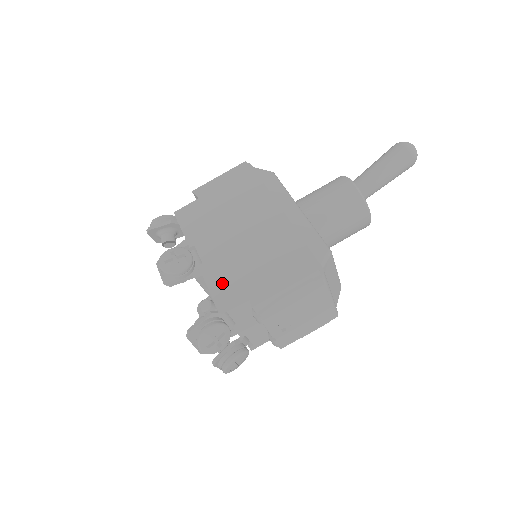
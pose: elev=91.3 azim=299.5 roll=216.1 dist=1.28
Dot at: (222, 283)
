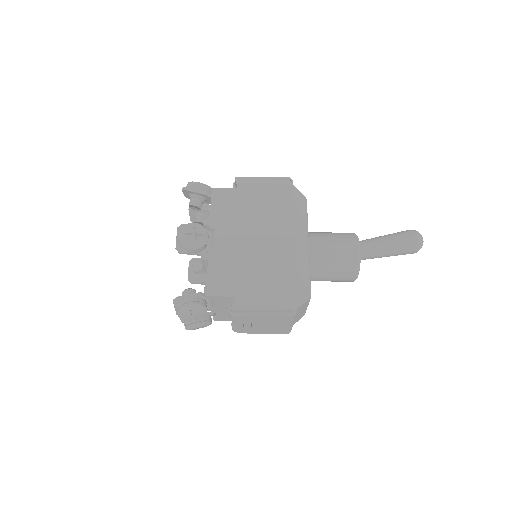
Dot at: (220, 276)
